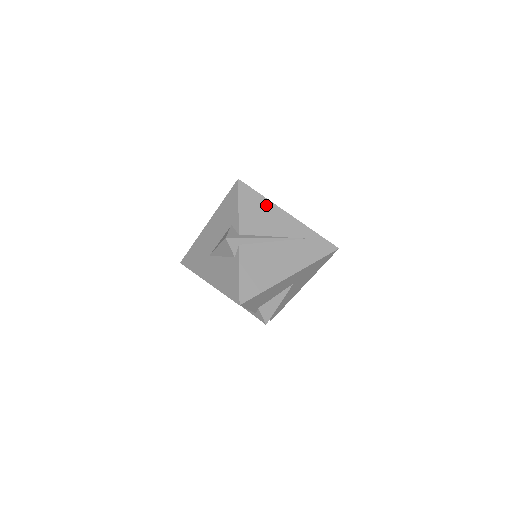
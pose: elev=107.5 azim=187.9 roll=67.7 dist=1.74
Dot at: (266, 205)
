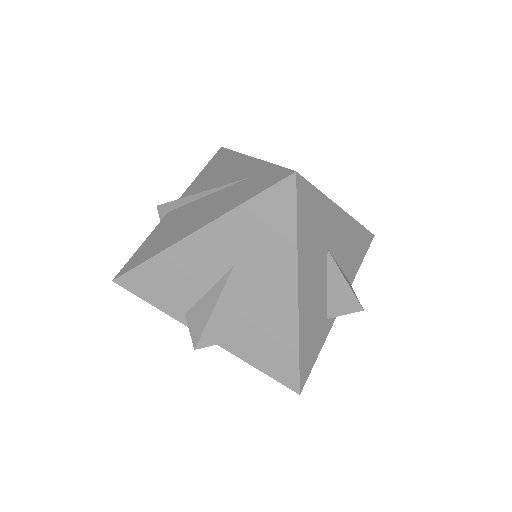
Dot at: (230, 159)
